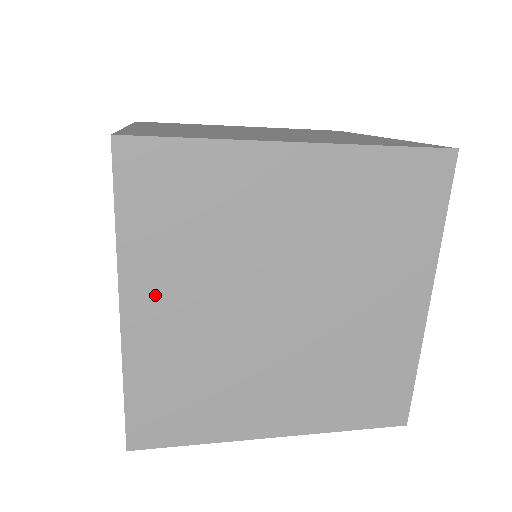
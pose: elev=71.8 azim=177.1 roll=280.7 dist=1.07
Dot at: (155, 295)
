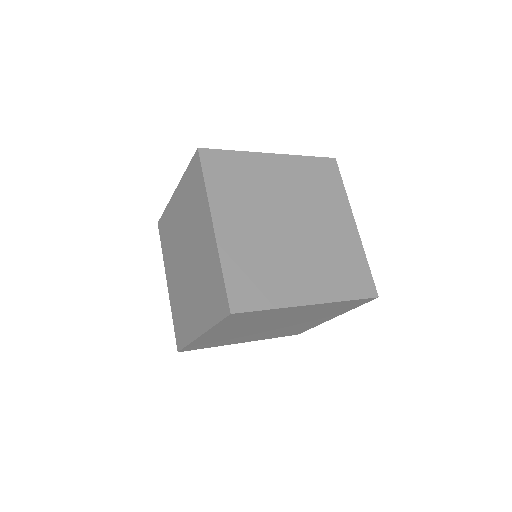
Dot at: (228, 217)
